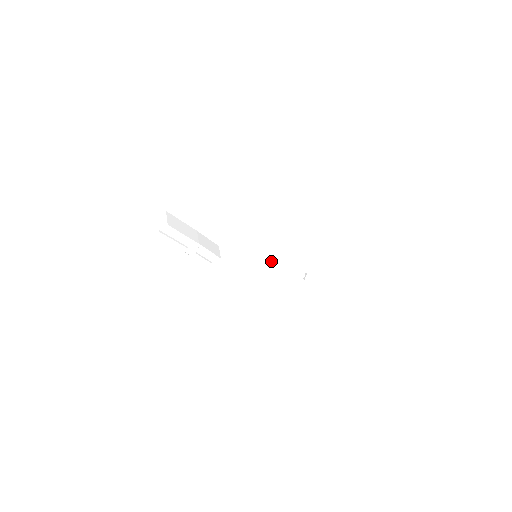
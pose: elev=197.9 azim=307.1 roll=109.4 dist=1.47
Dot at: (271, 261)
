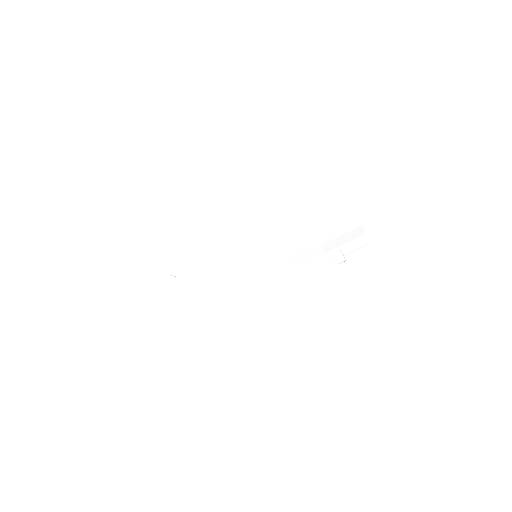
Dot at: (288, 258)
